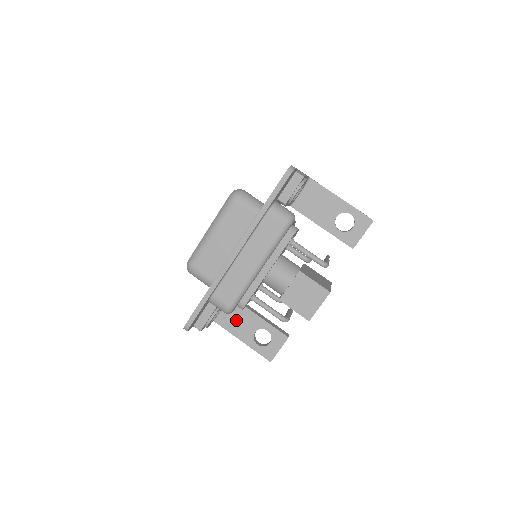
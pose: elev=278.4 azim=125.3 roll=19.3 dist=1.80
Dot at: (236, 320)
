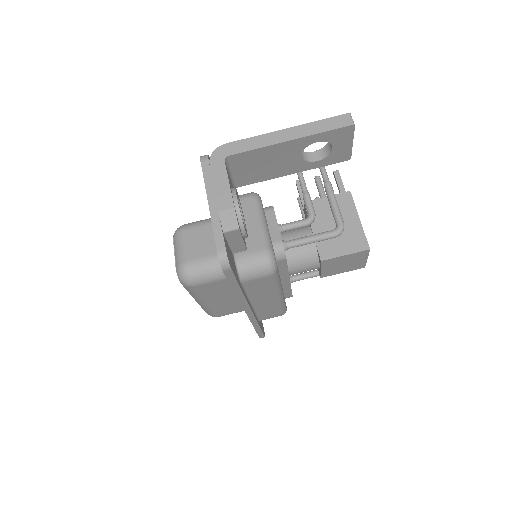
Dot at: occluded
